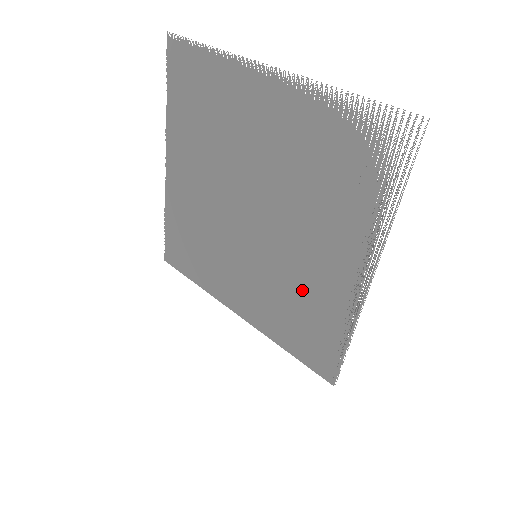
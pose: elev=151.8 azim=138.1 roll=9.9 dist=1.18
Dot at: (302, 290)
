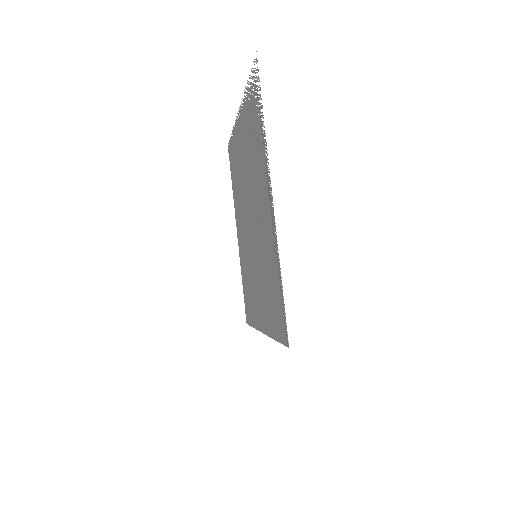
Dot at: (265, 256)
